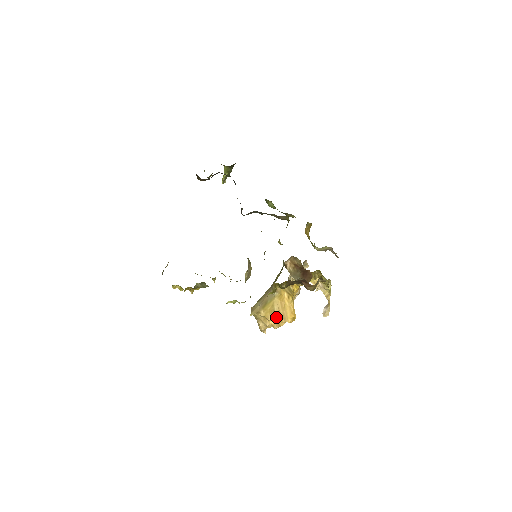
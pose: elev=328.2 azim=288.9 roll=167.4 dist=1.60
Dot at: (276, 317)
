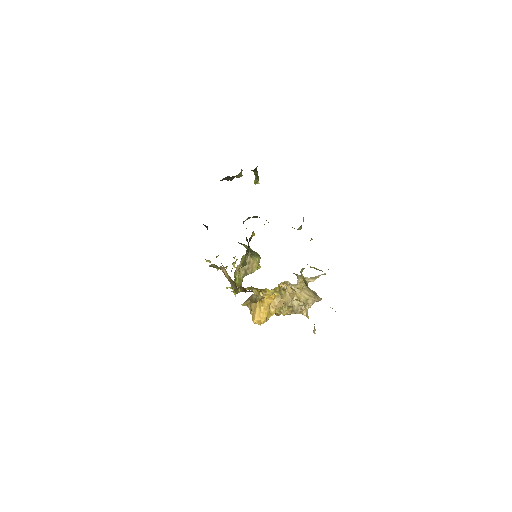
Dot at: occluded
